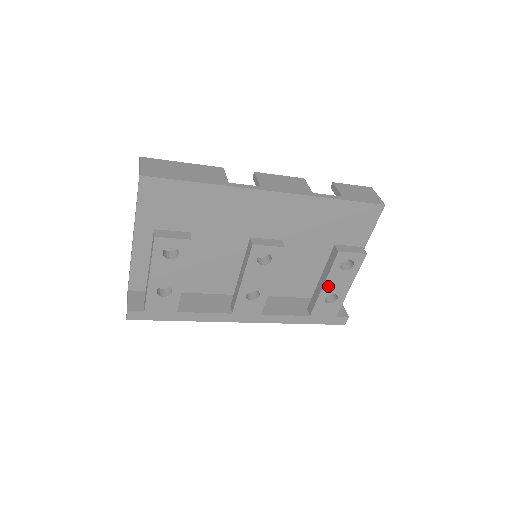
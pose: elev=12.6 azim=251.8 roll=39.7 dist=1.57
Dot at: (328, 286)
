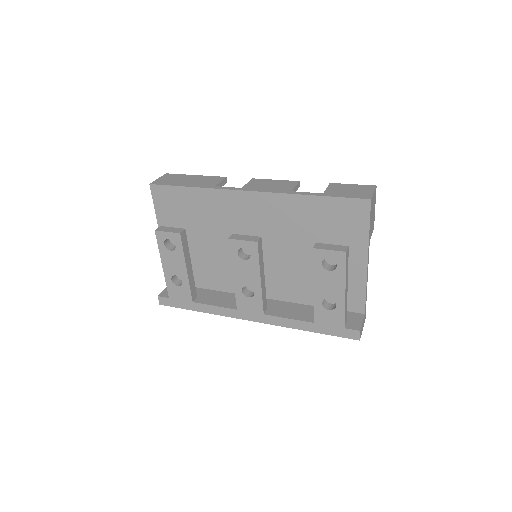
Dot at: (319, 289)
